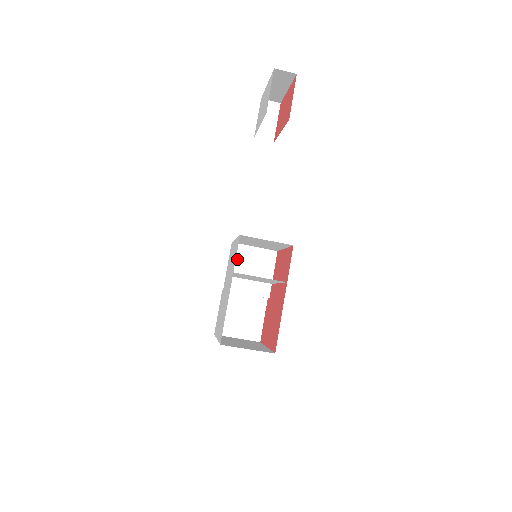
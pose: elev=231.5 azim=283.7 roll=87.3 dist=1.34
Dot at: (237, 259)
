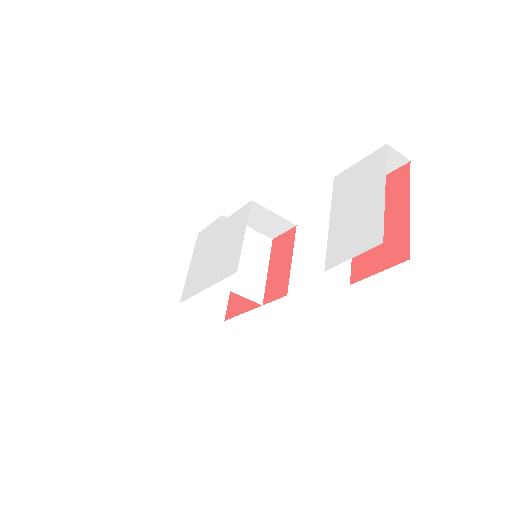
Dot at: (249, 212)
